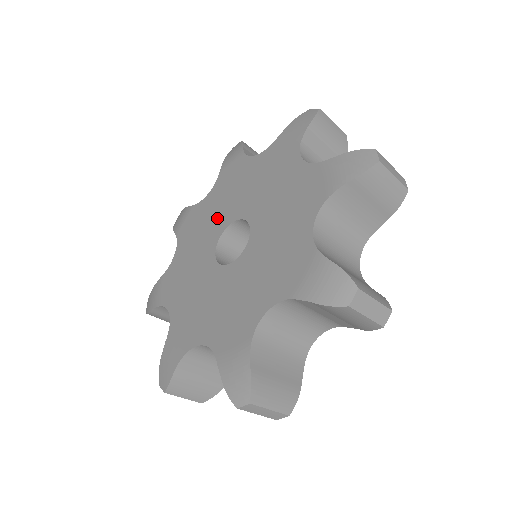
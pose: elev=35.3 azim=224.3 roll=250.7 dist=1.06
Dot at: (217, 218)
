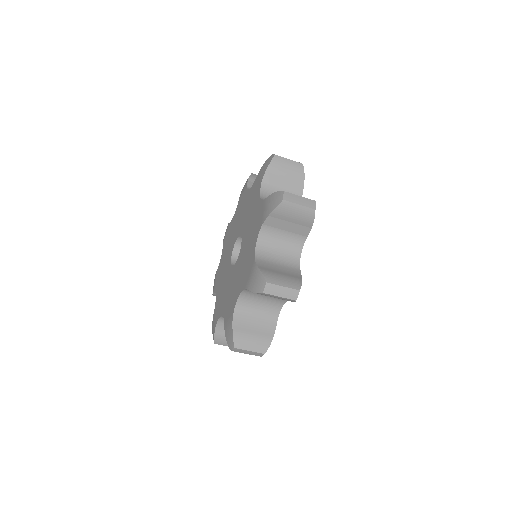
Dot at: (242, 220)
